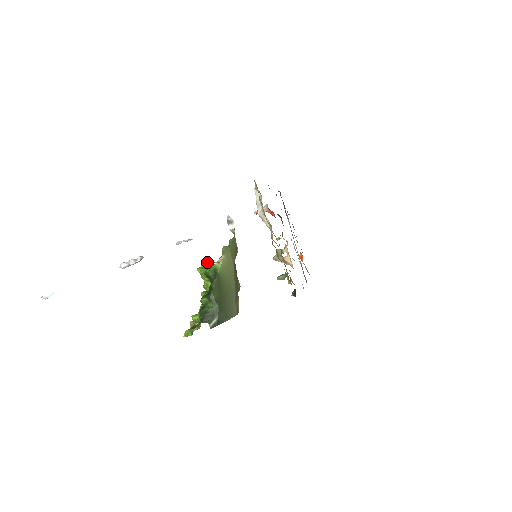
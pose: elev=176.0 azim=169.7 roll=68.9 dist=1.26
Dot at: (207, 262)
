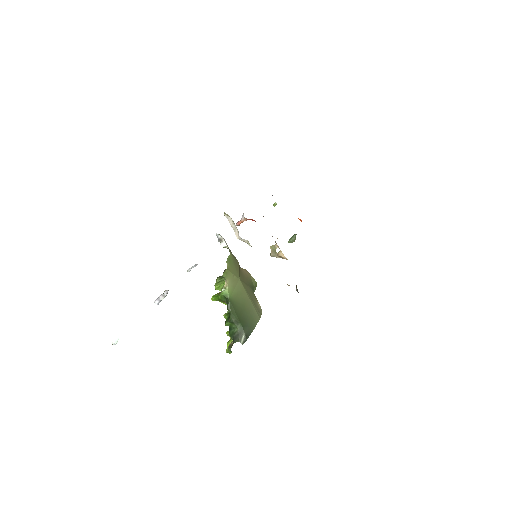
Dot at: (218, 280)
